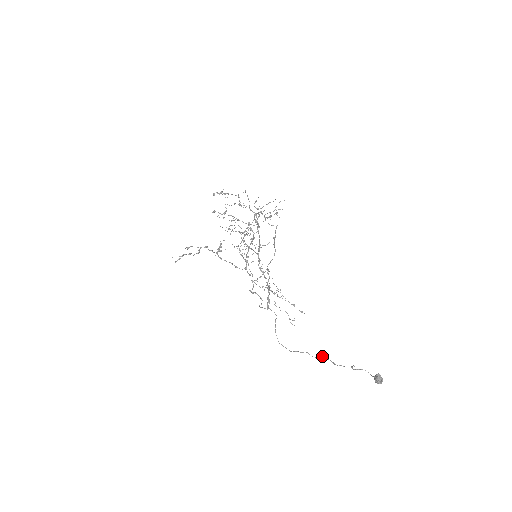
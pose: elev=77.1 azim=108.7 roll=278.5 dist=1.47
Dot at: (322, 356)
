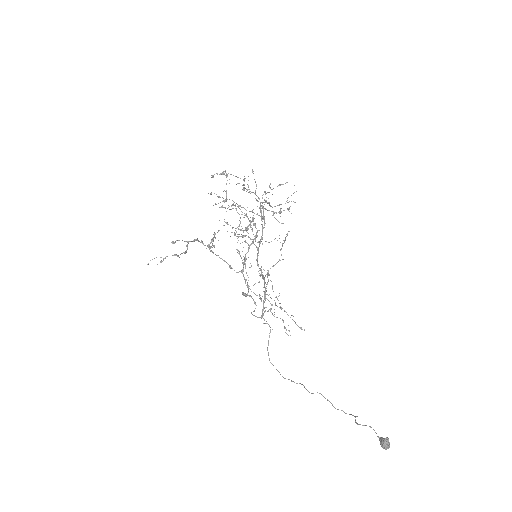
Dot at: (320, 393)
